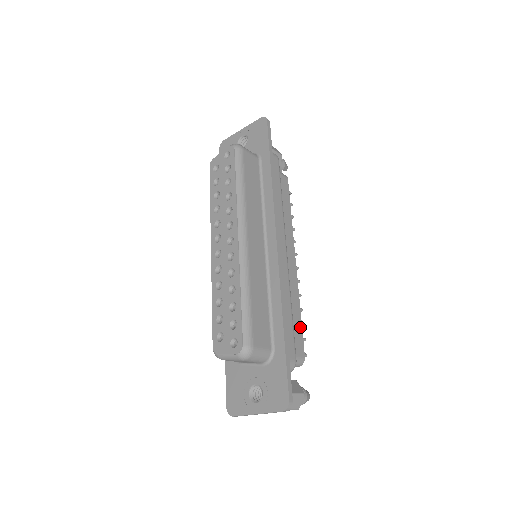
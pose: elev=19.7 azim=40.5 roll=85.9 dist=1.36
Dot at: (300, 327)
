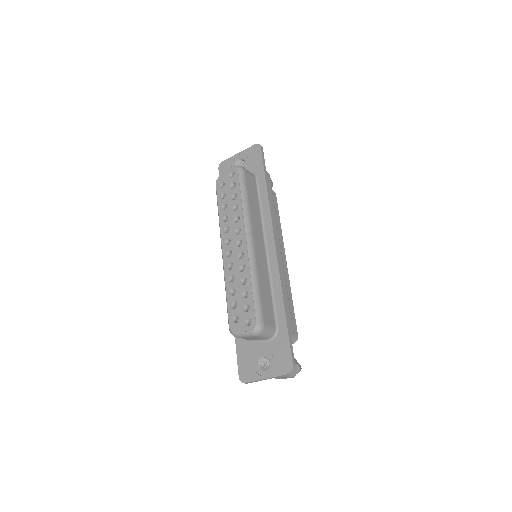
Dot at: (293, 312)
